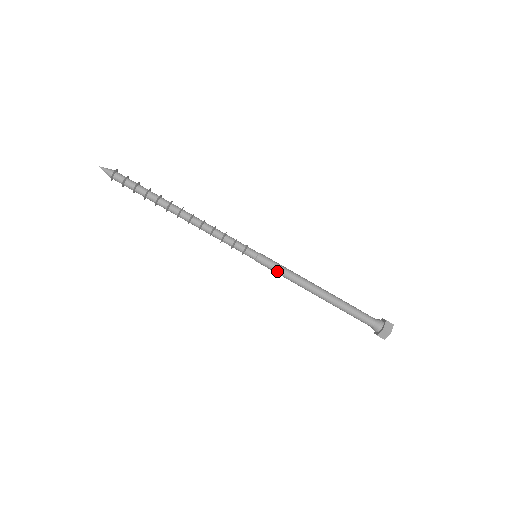
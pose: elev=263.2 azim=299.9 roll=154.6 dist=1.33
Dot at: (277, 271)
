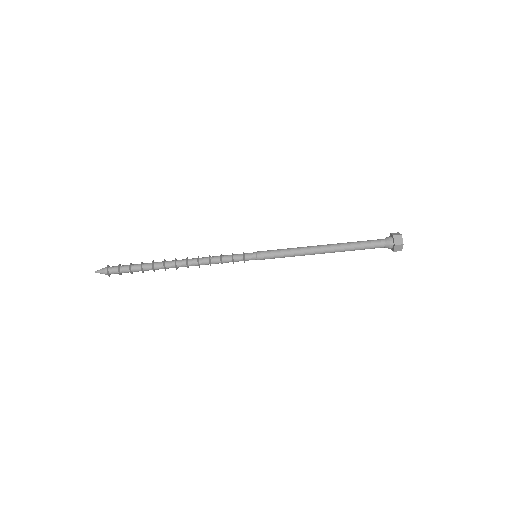
Dot at: (280, 257)
